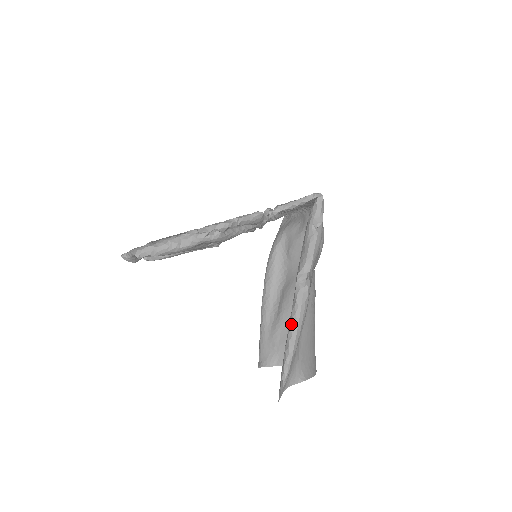
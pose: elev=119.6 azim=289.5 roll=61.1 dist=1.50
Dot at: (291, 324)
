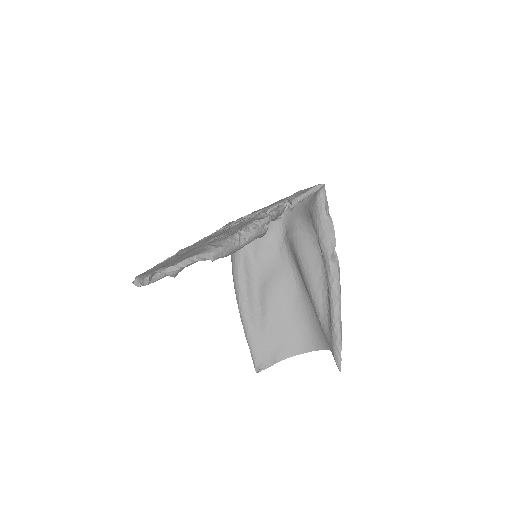
Dot at: (335, 299)
